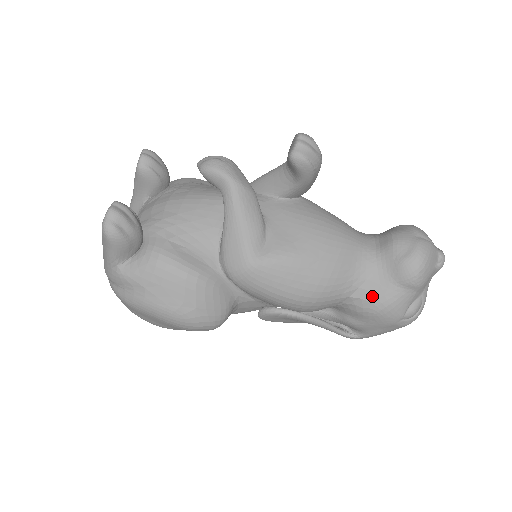
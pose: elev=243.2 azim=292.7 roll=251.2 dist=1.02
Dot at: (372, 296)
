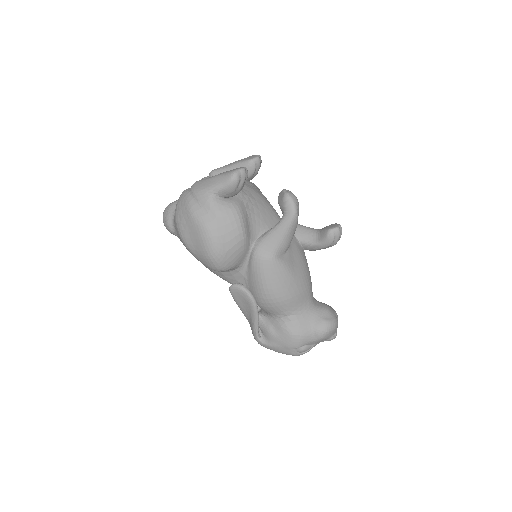
Dot at: (297, 324)
